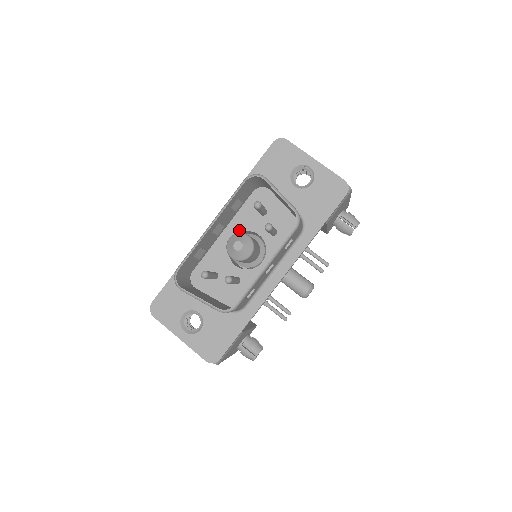
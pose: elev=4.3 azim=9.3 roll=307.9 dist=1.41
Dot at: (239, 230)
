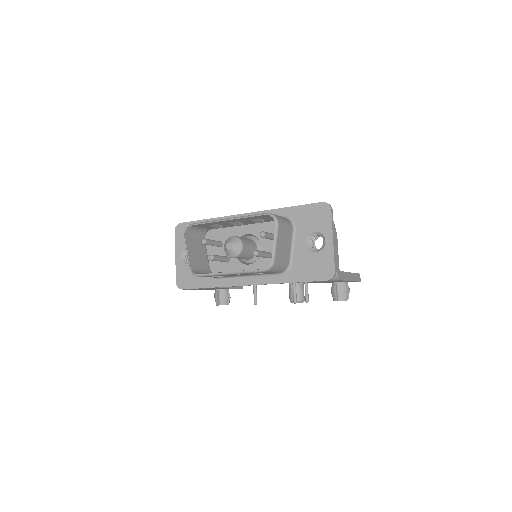
Dot at: (255, 233)
